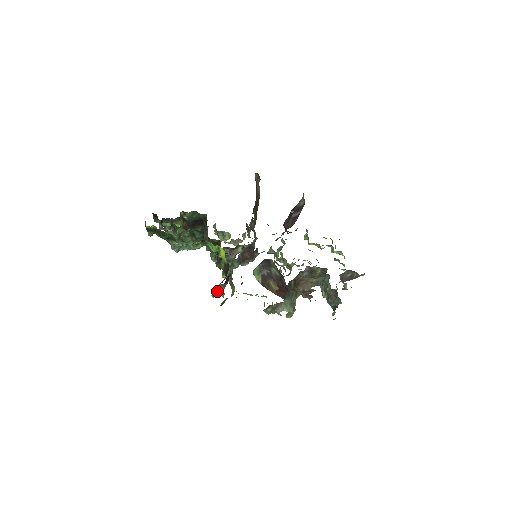
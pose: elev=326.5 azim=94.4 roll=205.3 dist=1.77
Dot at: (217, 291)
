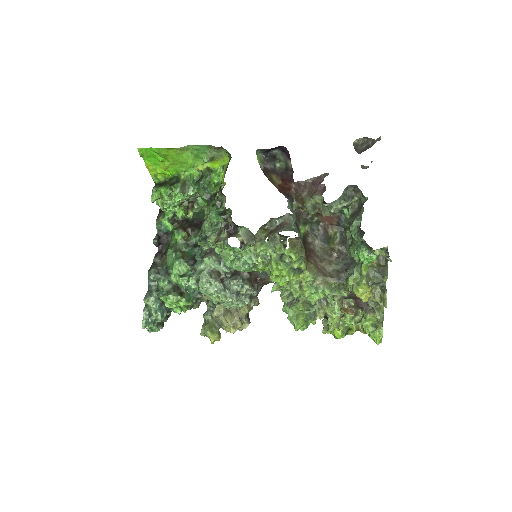
Dot at: occluded
